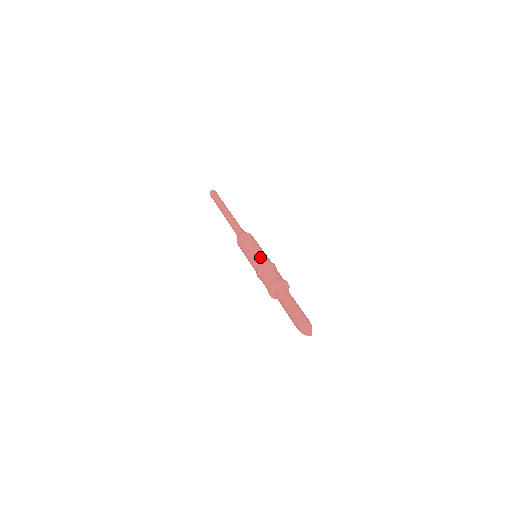
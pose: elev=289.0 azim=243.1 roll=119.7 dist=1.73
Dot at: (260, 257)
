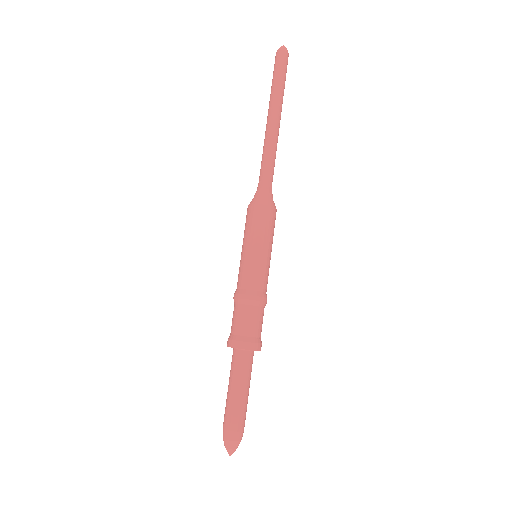
Dot at: (255, 277)
